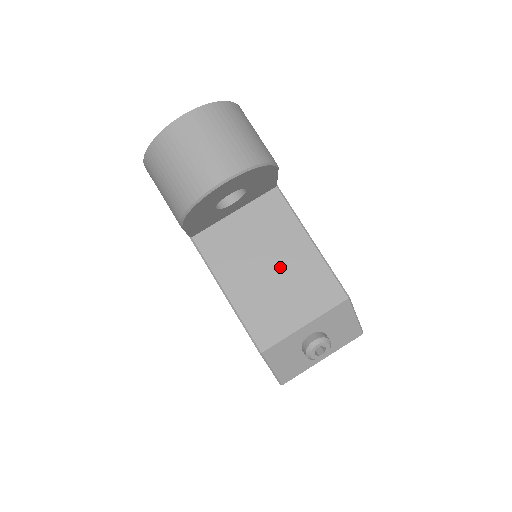
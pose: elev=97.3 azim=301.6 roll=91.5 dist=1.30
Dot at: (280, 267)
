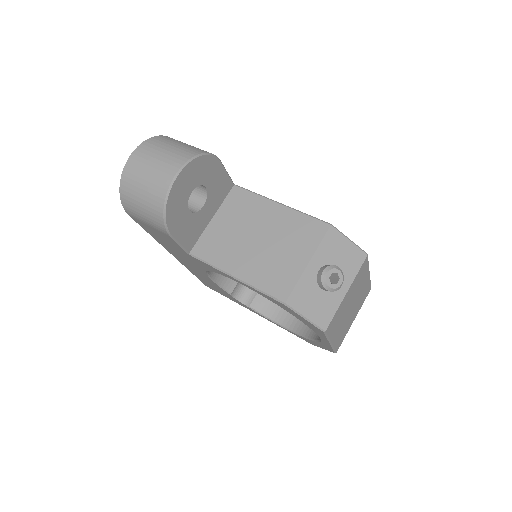
Dot at: (266, 234)
